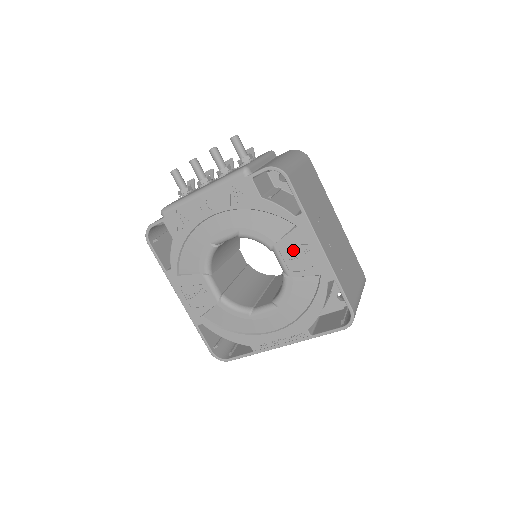
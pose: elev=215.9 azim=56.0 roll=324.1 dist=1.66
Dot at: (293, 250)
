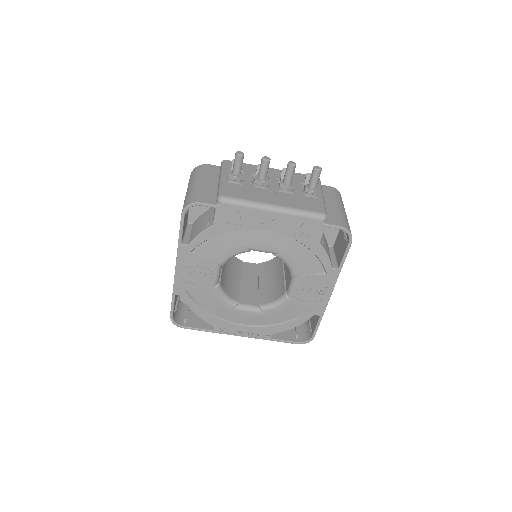
Dot at: (310, 286)
